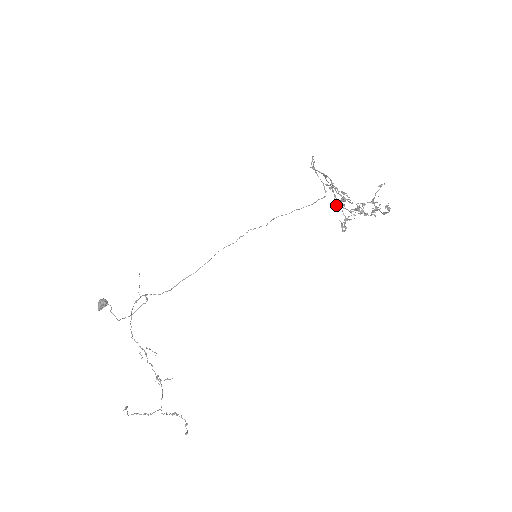
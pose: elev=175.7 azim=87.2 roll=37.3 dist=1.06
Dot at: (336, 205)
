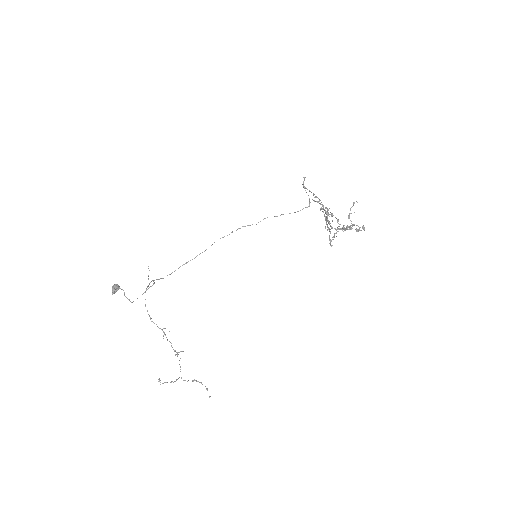
Dot at: (328, 227)
